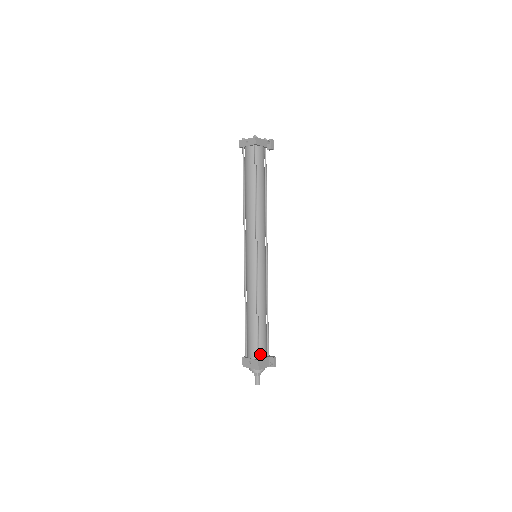
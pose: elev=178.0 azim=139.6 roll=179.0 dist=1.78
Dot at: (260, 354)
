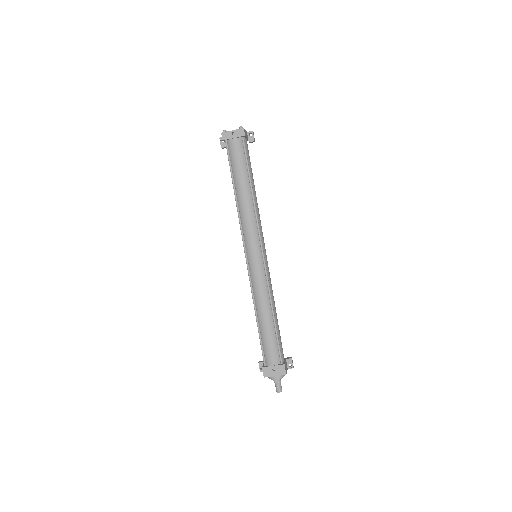
Dot at: (282, 358)
